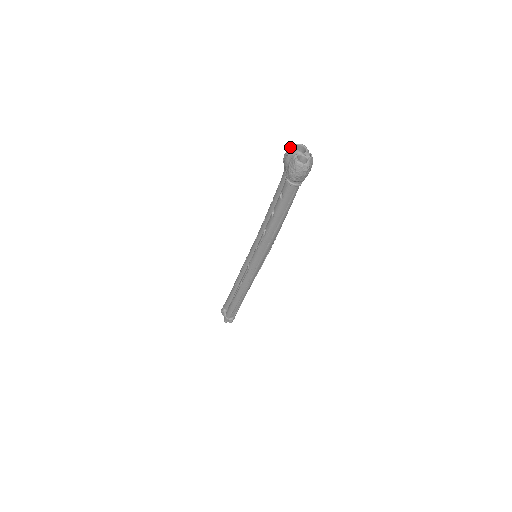
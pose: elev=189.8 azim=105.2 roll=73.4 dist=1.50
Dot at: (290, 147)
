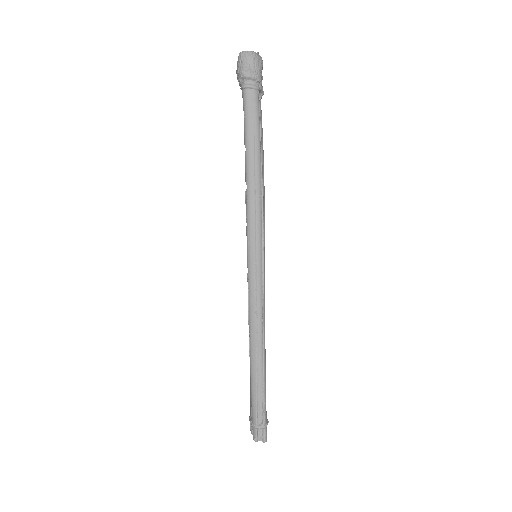
Dot at: occluded
